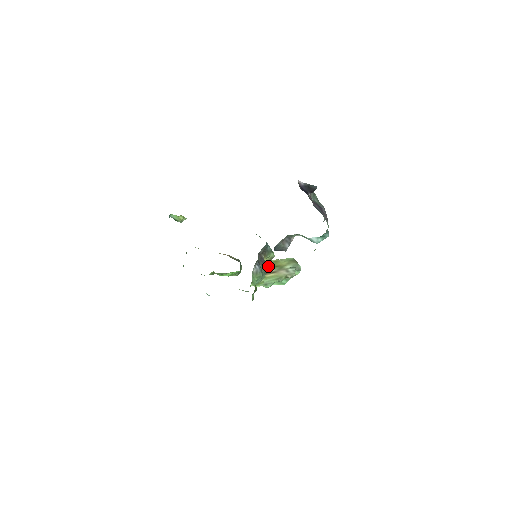
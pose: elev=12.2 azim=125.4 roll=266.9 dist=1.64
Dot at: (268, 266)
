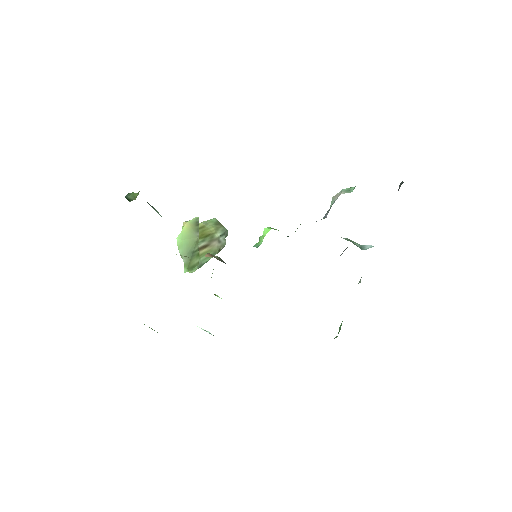
Dot at: (197, 237)
